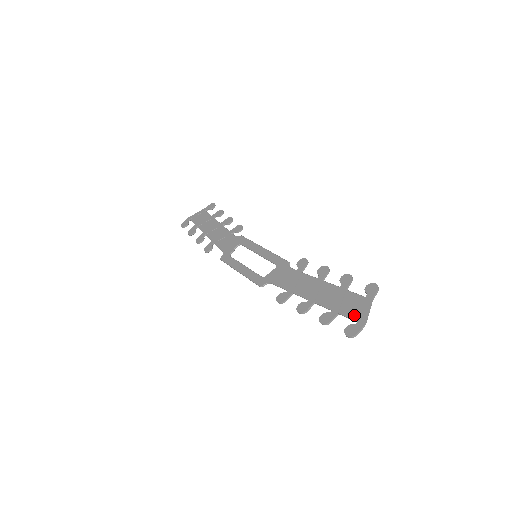
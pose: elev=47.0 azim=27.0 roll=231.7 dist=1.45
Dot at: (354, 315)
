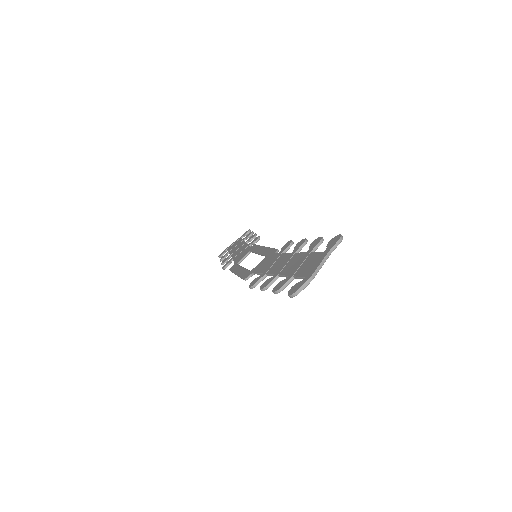
Dot at: (305, 272)
